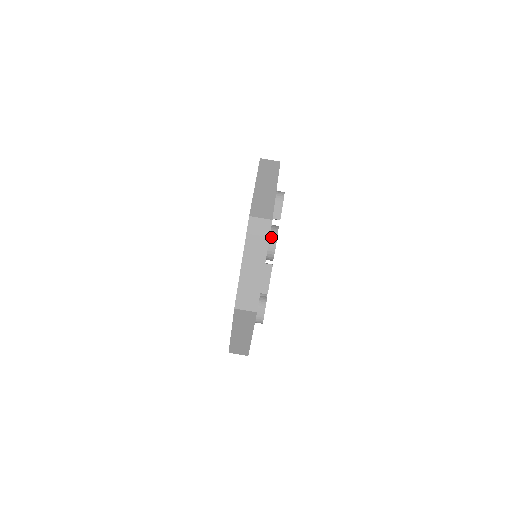
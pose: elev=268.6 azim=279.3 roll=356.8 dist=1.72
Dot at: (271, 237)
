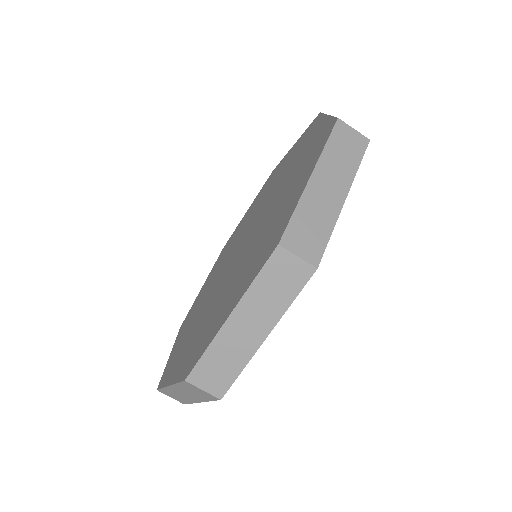
Dot at: occluded
